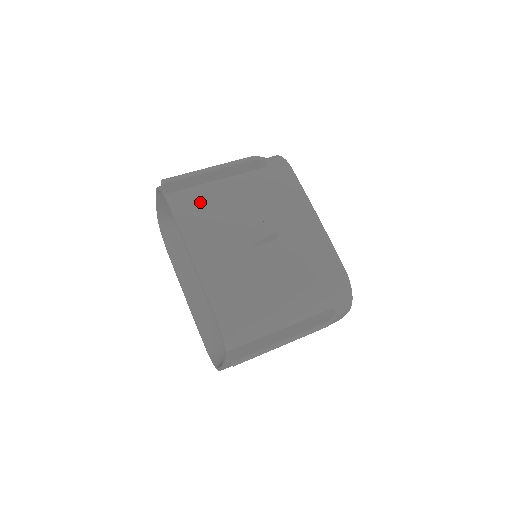
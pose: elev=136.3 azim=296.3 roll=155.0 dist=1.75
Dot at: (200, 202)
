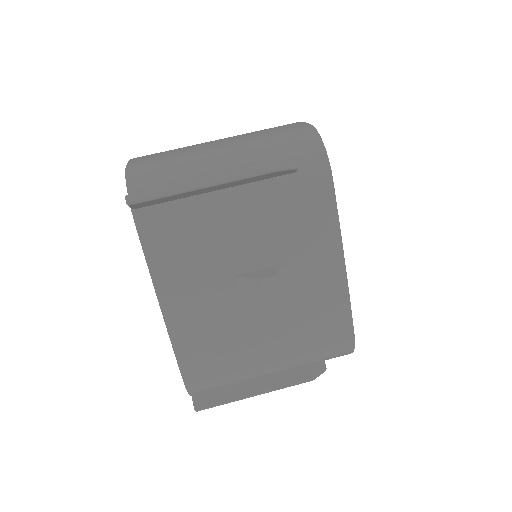
Dot at: (183, 229)
